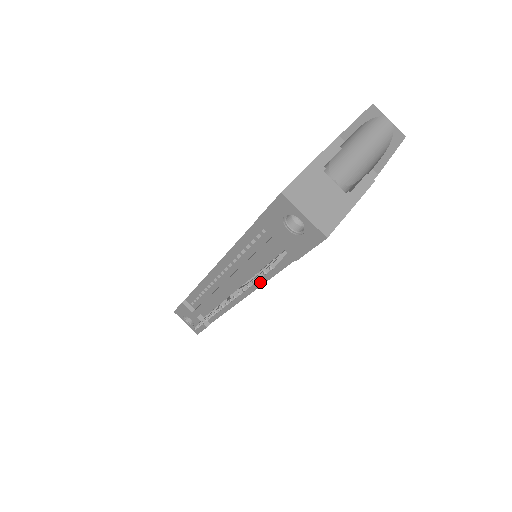
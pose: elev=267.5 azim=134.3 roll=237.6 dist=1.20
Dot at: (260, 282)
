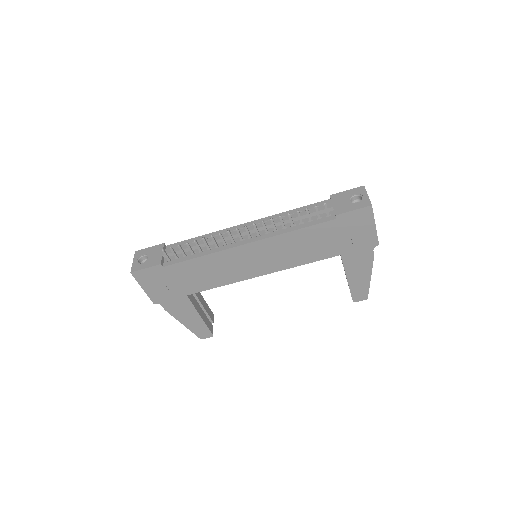
Dot at: (280, 233)
